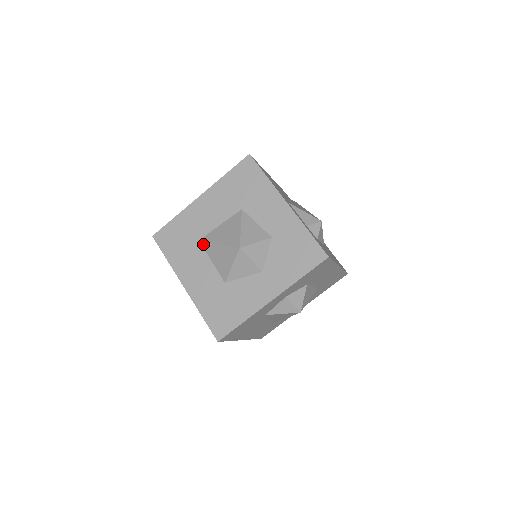
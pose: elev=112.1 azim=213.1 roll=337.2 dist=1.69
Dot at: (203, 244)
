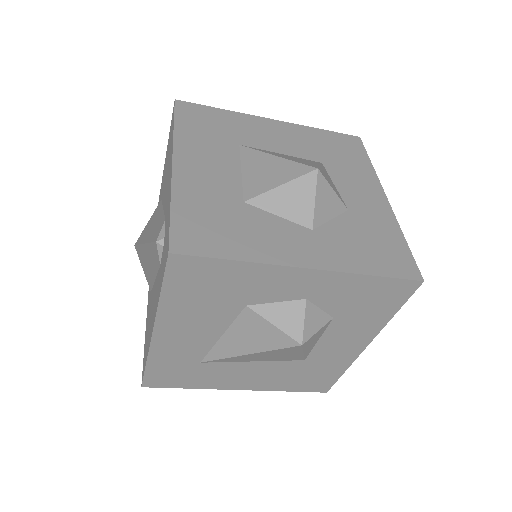
Dot at: (244, 150)
